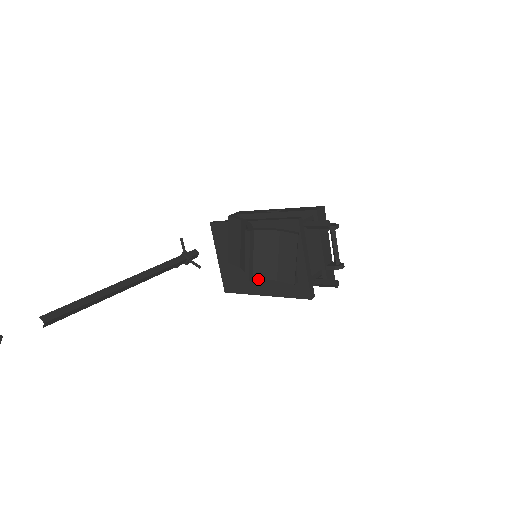
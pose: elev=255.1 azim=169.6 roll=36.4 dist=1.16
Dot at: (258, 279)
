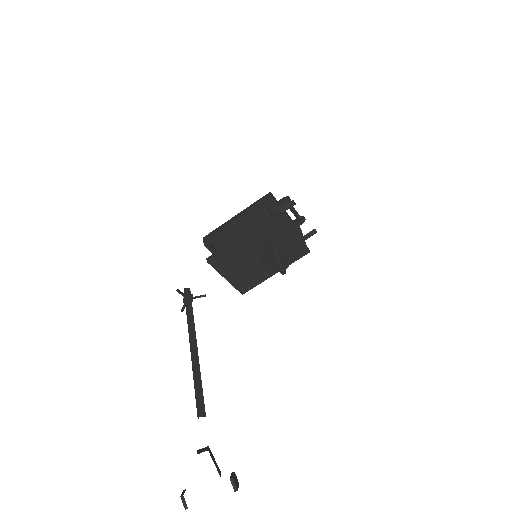
Dot at: occluded
